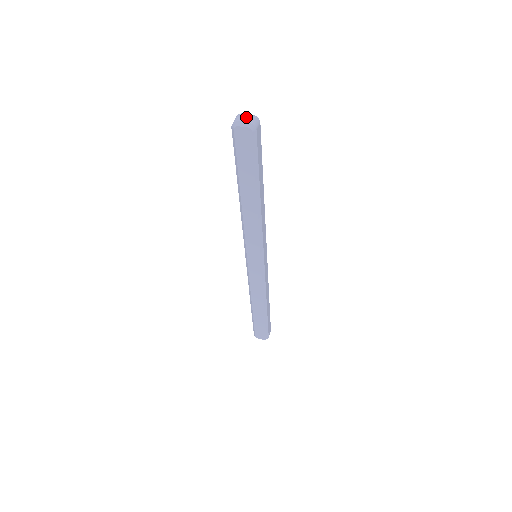
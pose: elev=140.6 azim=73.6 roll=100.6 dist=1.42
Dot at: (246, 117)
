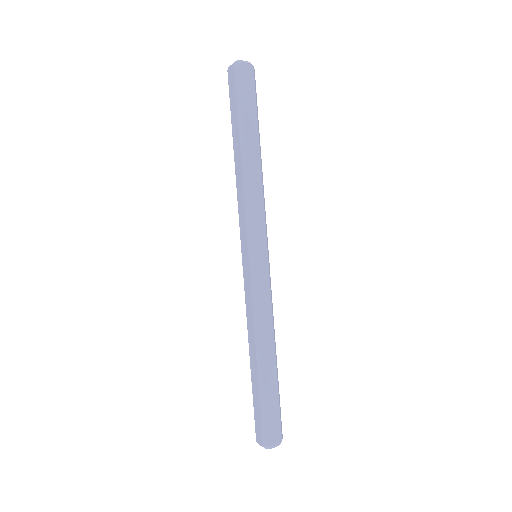
Dot at: occluded
